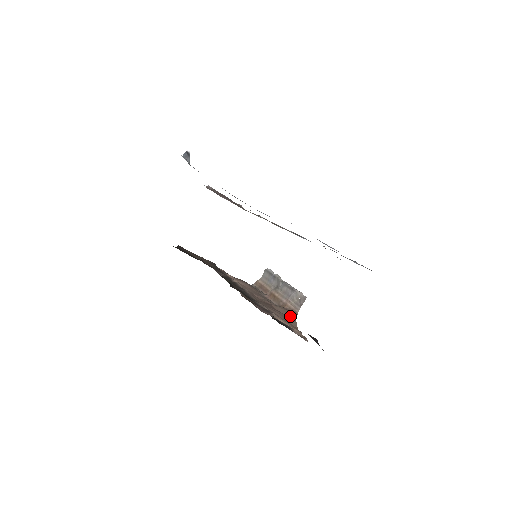
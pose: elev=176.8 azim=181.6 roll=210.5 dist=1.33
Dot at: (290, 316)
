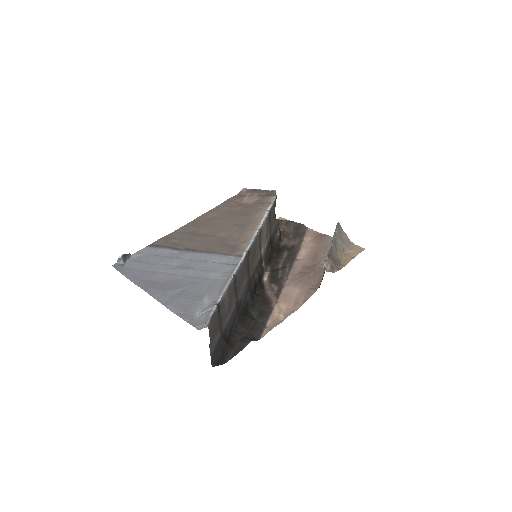
Dot at: (316, 286)
